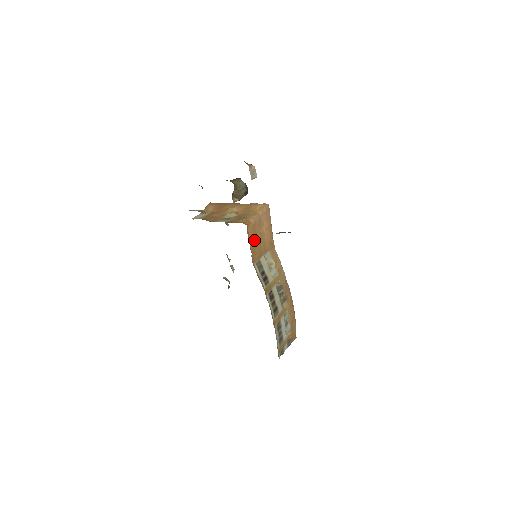
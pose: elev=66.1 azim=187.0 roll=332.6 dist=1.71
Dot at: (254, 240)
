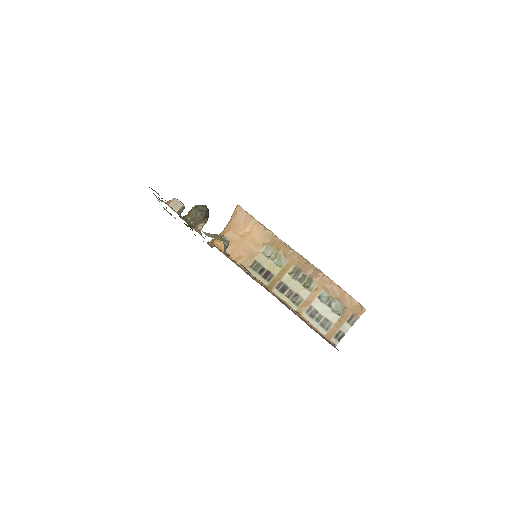
Dot at: (233, 248)
